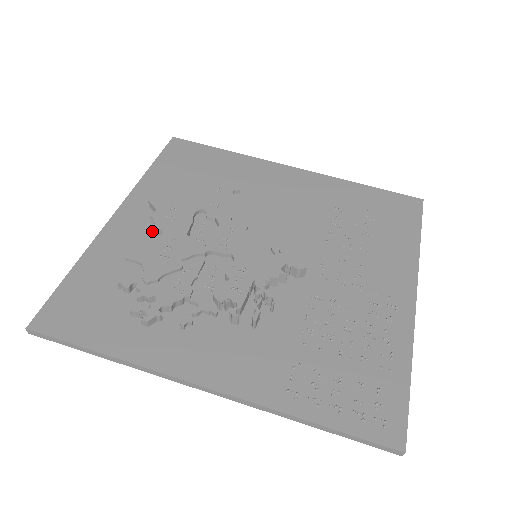
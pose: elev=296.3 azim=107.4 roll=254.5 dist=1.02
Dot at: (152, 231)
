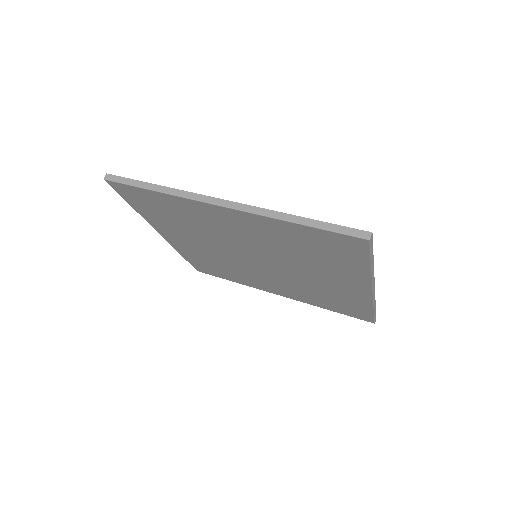
Dot at: occluded
